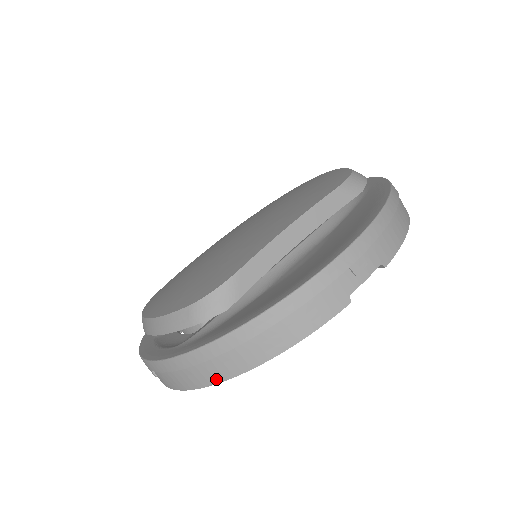
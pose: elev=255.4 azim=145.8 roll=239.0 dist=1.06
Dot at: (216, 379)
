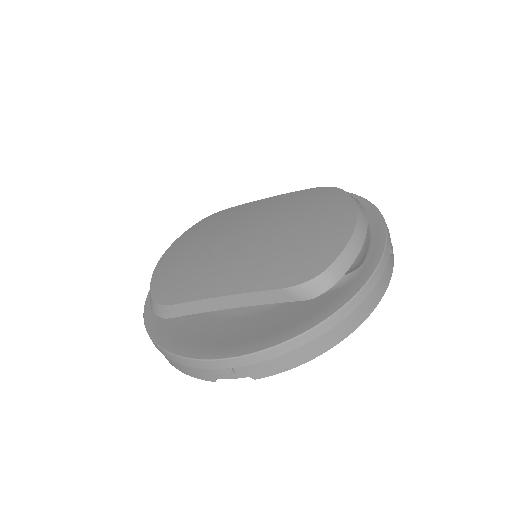
Dot at: occluded
